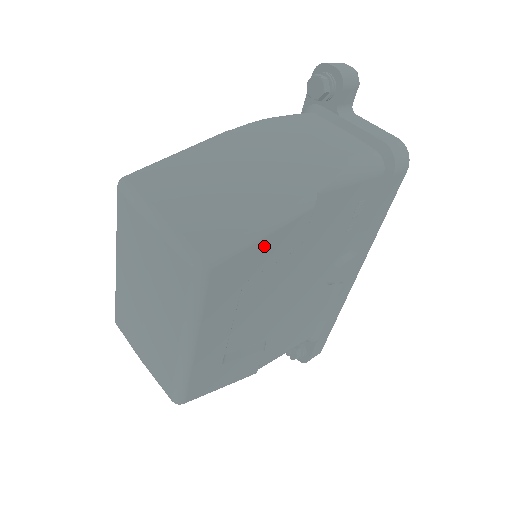
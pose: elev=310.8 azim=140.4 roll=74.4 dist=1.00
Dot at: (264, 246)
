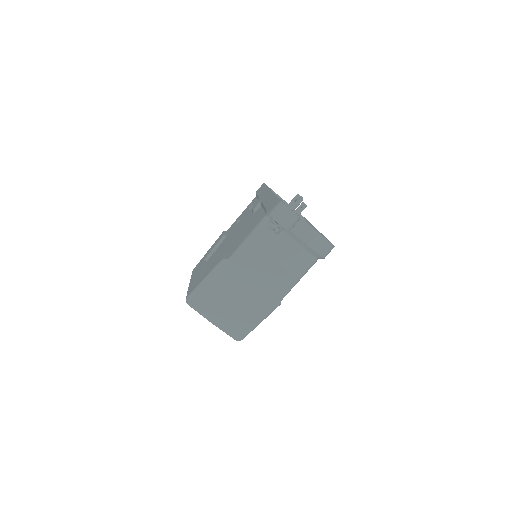
Dot at: occluded
